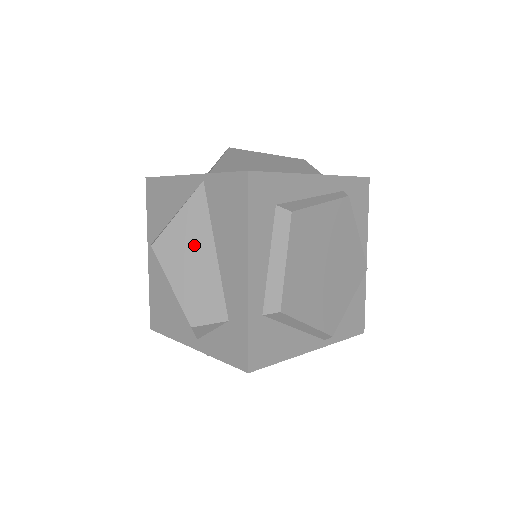
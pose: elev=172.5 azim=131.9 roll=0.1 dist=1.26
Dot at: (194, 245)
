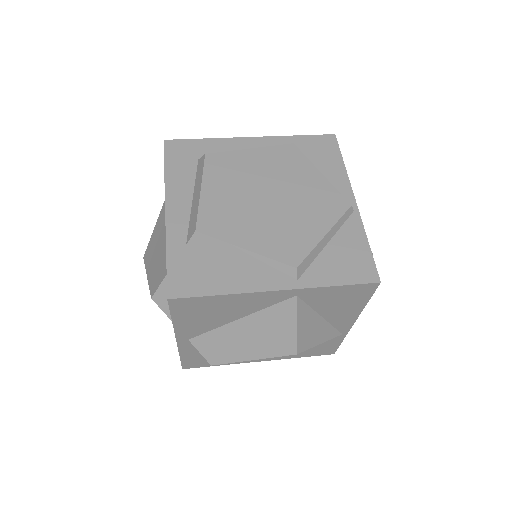
Dot at: (160, 233)
